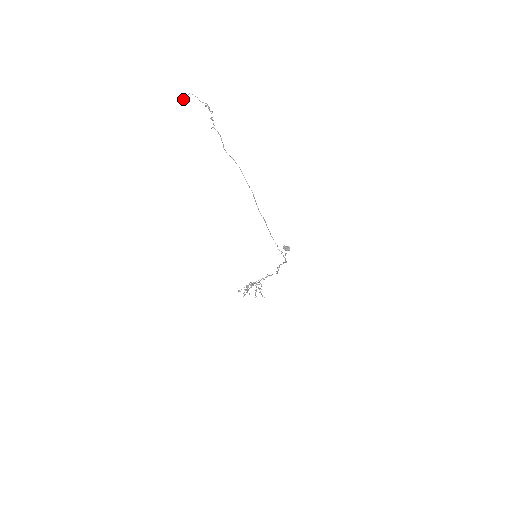
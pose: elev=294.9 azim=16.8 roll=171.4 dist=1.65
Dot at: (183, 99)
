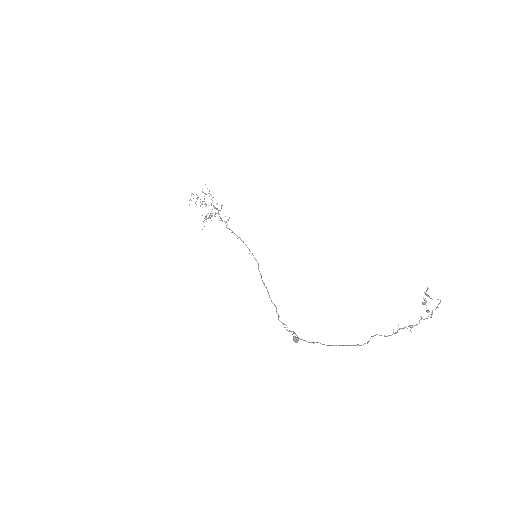
Dot at: (429, 297)
